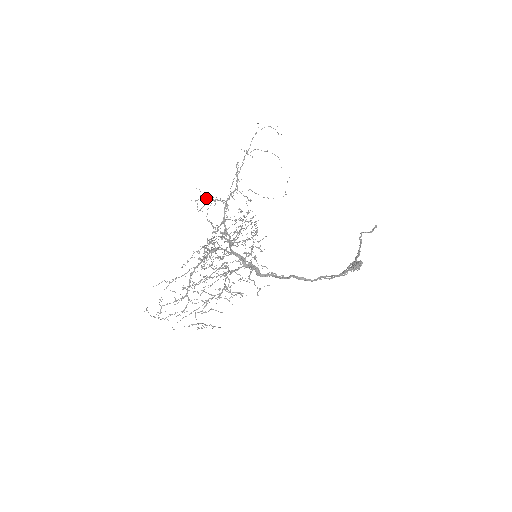
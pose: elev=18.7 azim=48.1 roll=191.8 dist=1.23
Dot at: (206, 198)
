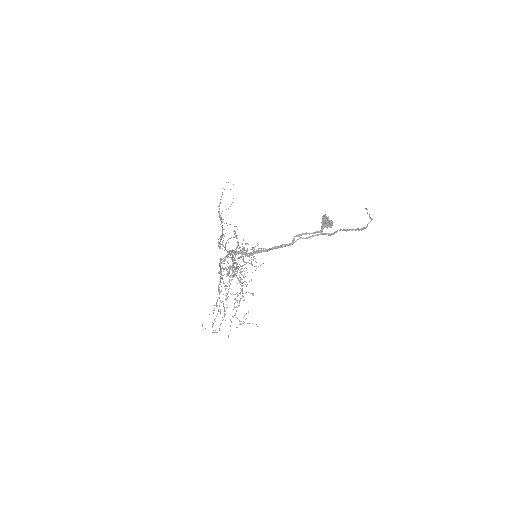
Dot at: (218, 245)
